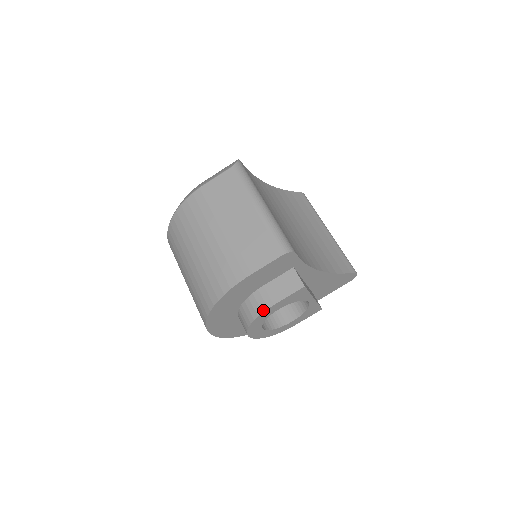
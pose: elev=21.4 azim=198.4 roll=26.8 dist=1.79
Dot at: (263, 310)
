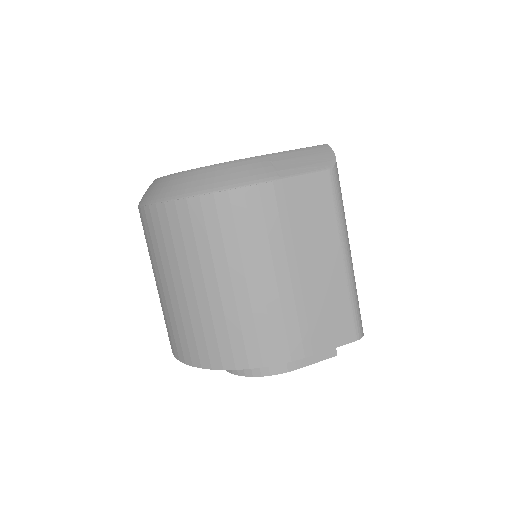
Dot at: (281, 372)
